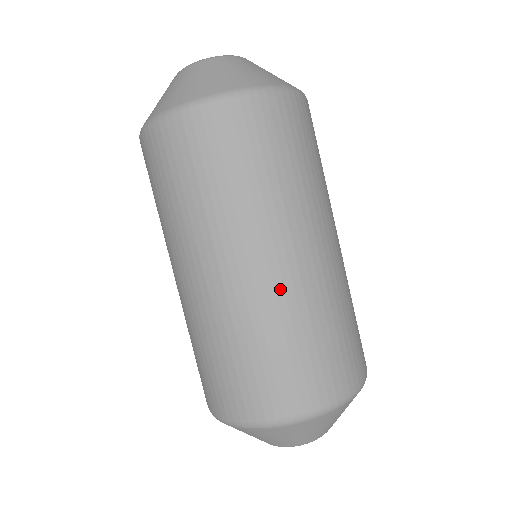
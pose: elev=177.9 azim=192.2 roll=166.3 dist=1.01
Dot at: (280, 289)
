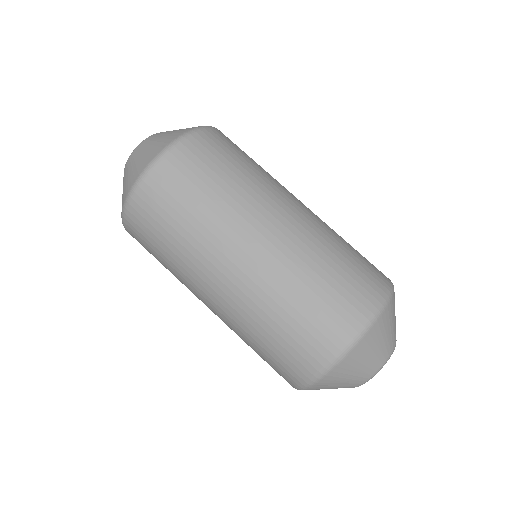
Dot at: (226, 315)
